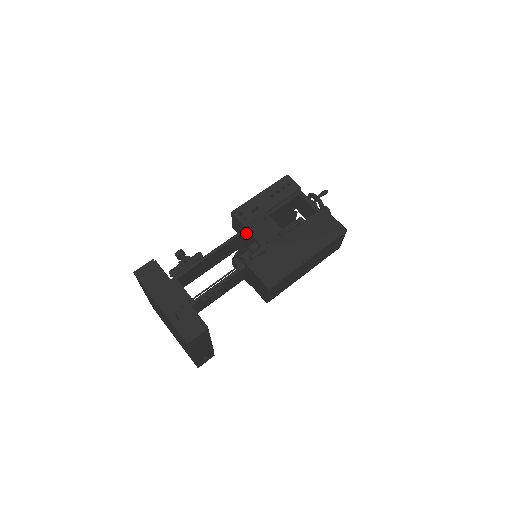
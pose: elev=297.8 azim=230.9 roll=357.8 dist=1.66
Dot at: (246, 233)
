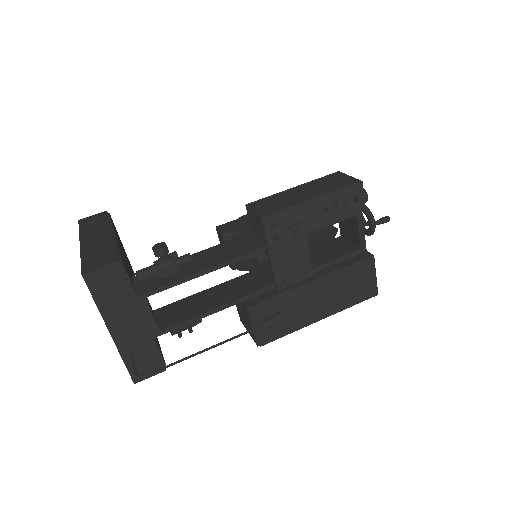
Dot at: (264, 250)
